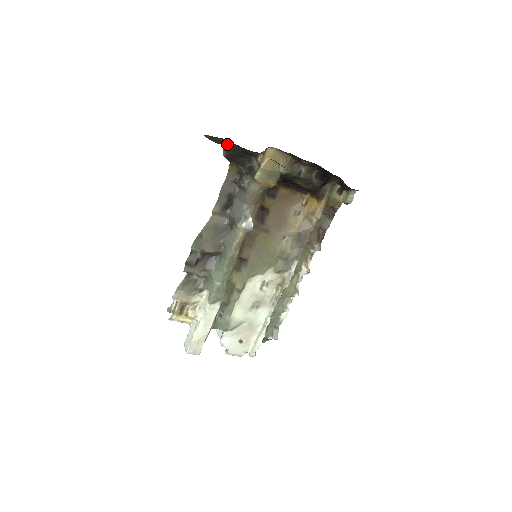
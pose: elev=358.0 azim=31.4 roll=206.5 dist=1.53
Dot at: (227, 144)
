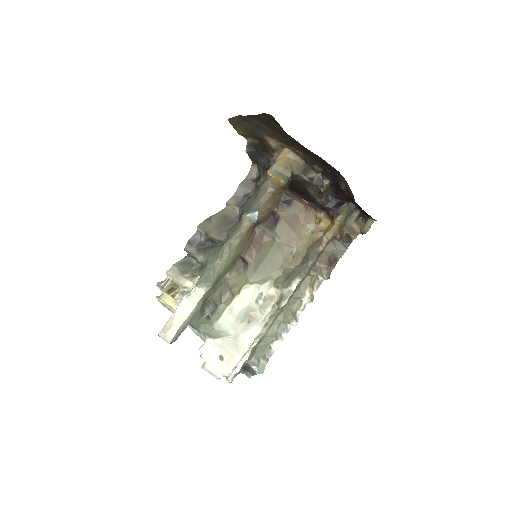
Dot at: (243, 125)
